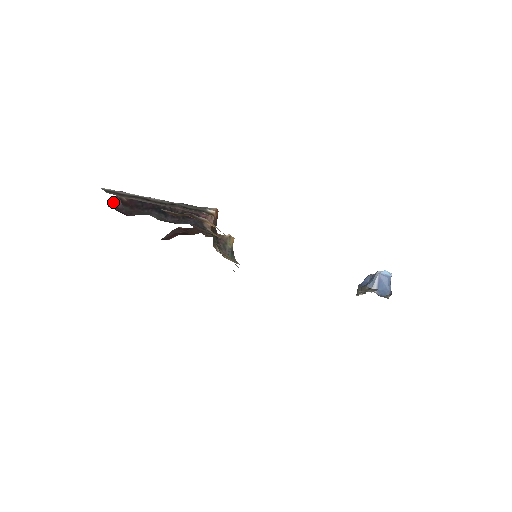
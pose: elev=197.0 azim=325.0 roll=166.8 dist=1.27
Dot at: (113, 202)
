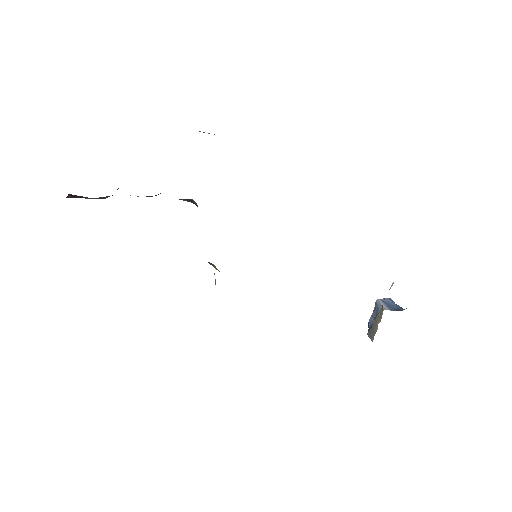
Dot at: (66, 197)
